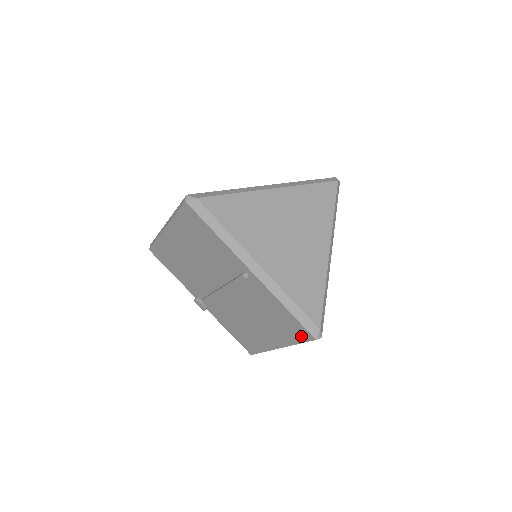
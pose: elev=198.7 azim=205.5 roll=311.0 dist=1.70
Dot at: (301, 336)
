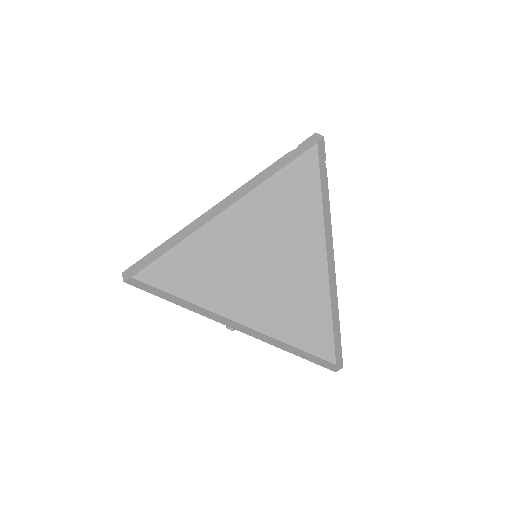
Dot at: occluded
